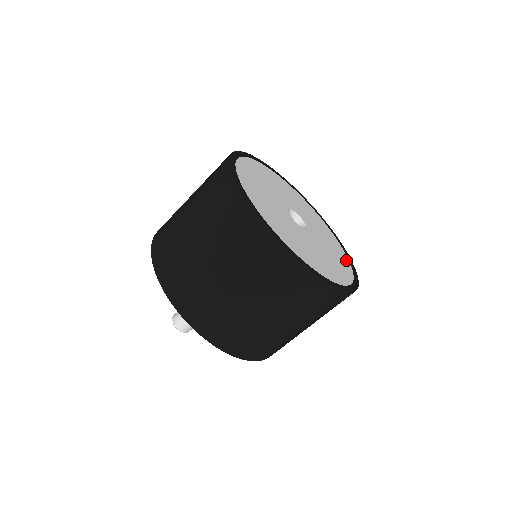
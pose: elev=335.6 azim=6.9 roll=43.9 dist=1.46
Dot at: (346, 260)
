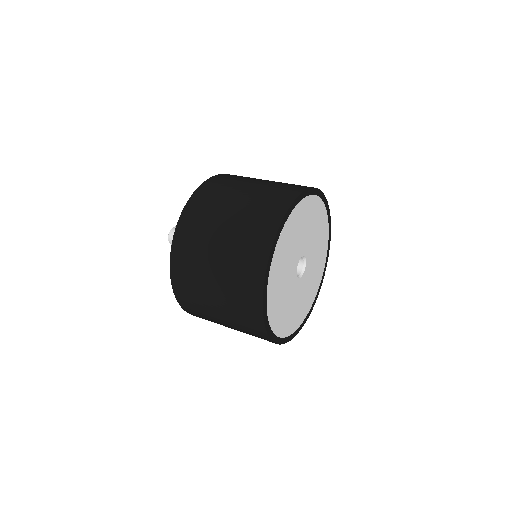
Dot at: (321, 276)
